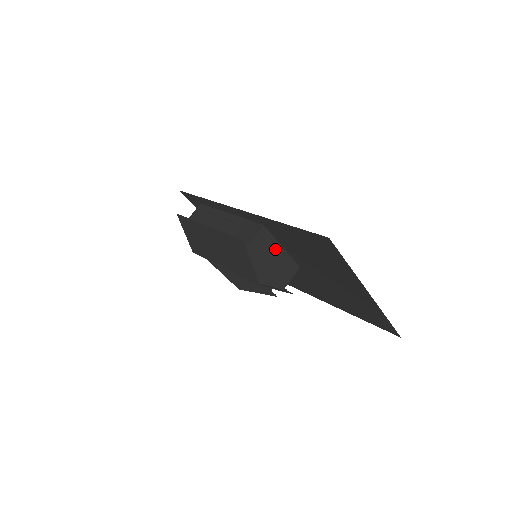
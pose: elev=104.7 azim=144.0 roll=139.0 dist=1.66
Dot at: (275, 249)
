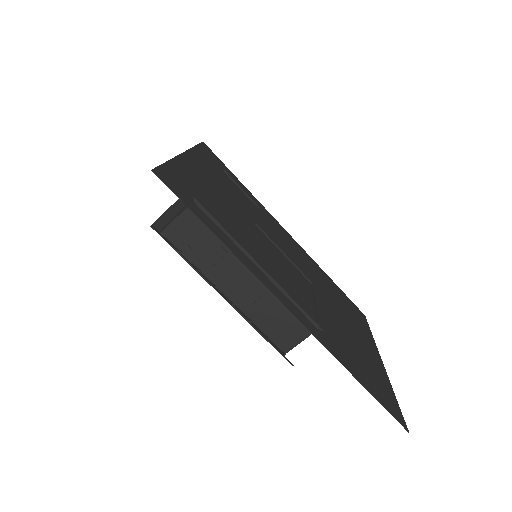
Dot at: occluded
